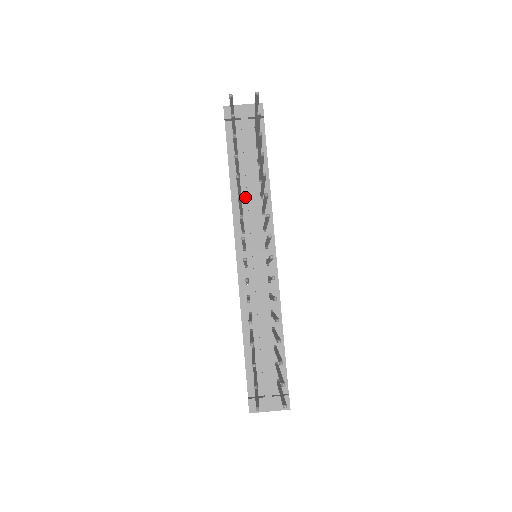
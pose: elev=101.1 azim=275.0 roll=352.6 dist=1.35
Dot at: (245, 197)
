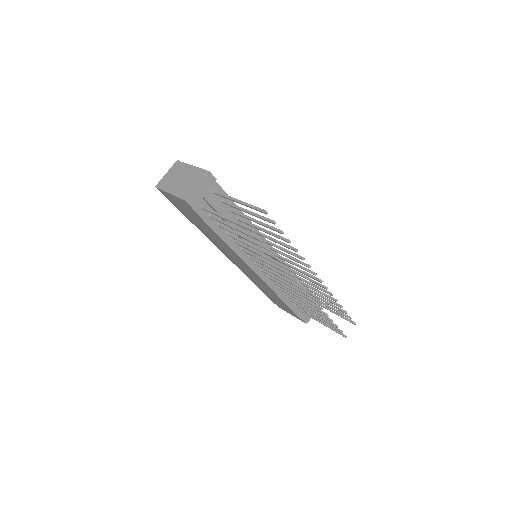
Dot at: occluded
